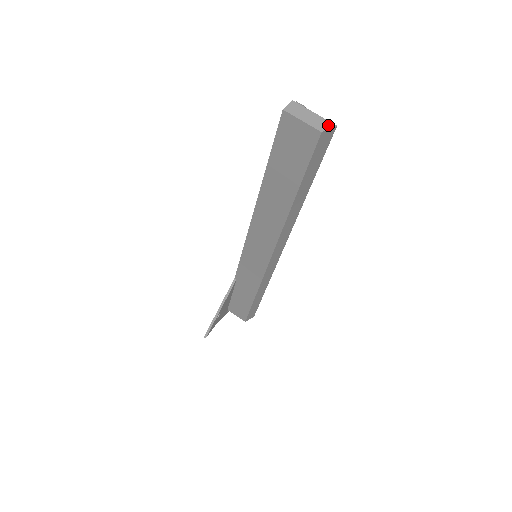
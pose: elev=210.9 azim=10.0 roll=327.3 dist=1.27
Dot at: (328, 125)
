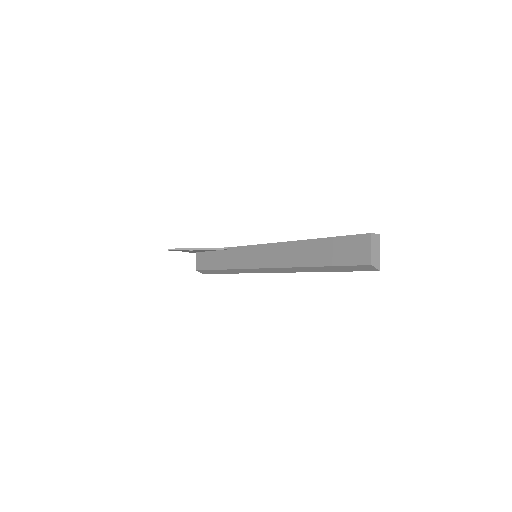
Dot at: (377, 265)
